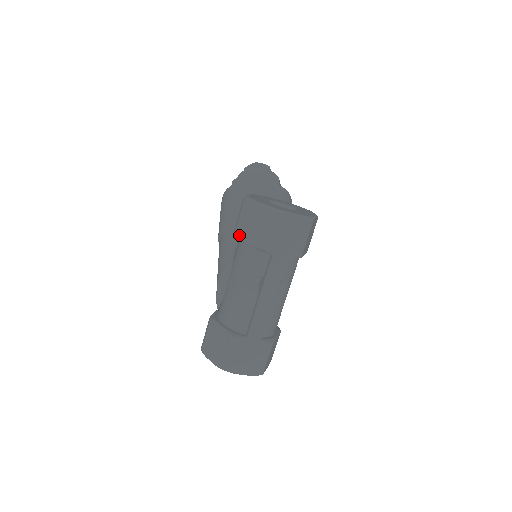
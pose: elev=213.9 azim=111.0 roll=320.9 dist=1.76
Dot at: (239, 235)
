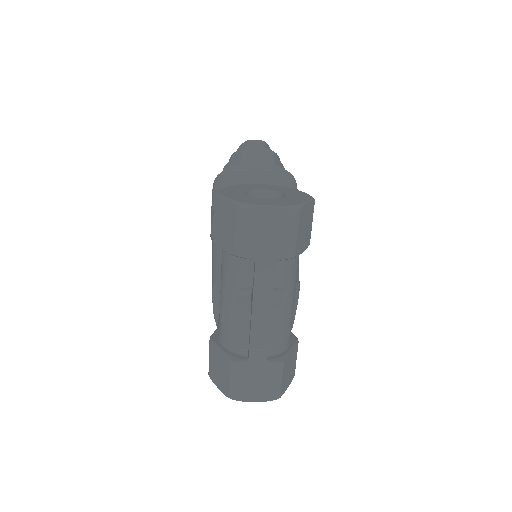
Dot at: (216, 241)
